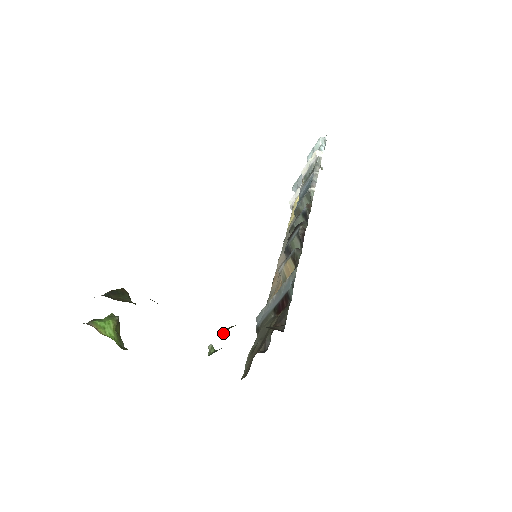
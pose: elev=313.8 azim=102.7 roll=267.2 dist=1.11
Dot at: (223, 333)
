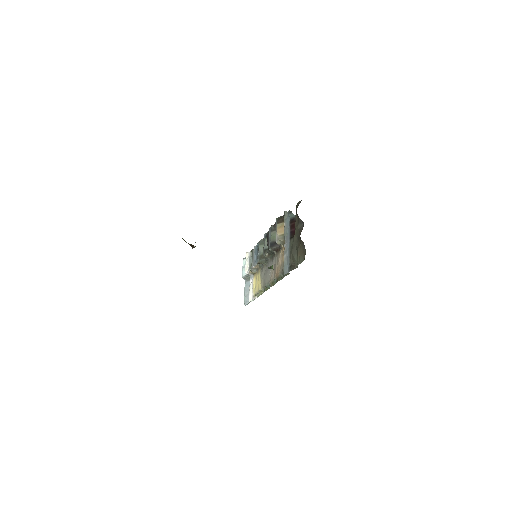
Dot at: occluded
